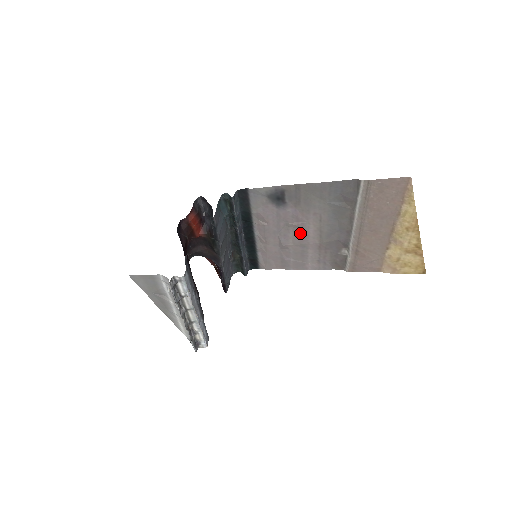
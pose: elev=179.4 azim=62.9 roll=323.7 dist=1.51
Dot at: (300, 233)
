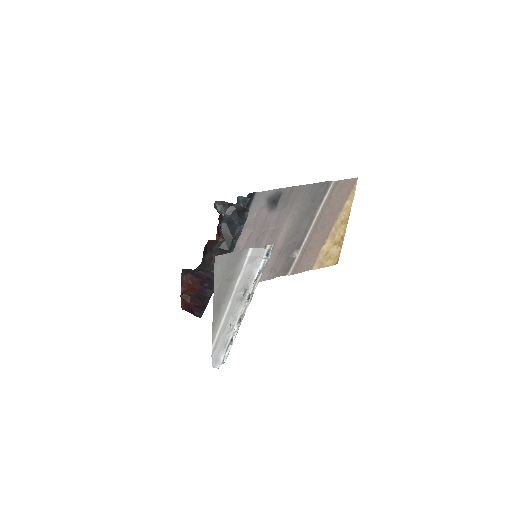
Dot at: (272, 238)
